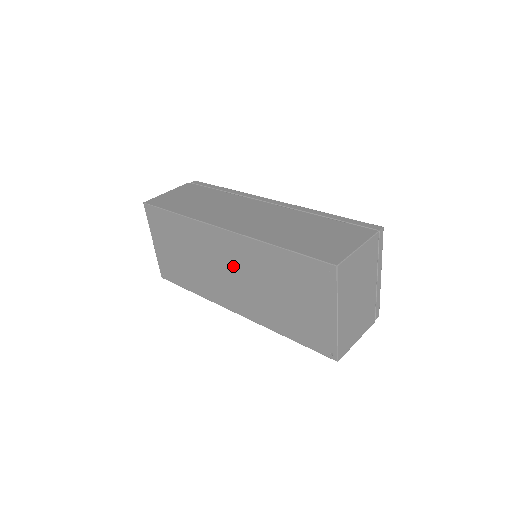
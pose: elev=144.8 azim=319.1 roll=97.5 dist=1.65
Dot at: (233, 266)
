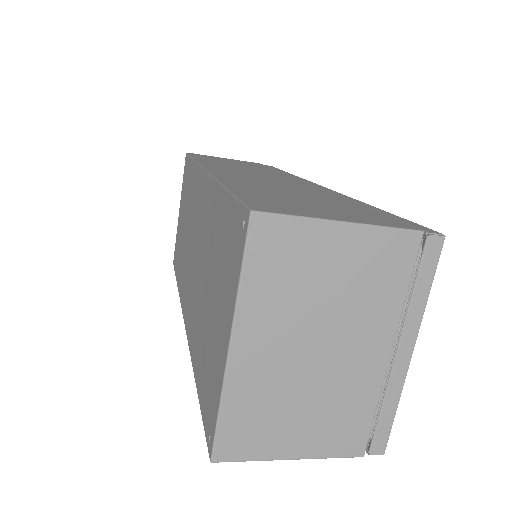
Dot at: (197, 235)
